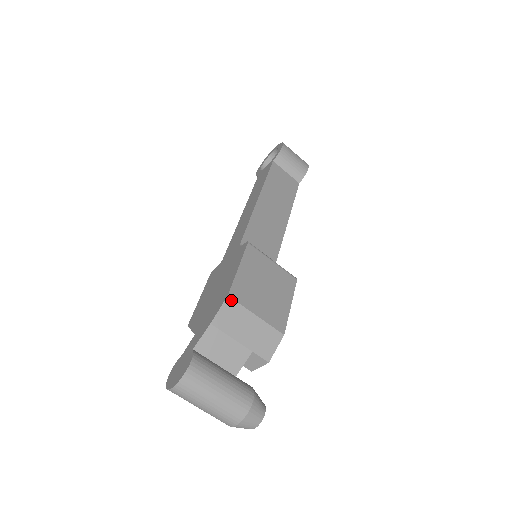
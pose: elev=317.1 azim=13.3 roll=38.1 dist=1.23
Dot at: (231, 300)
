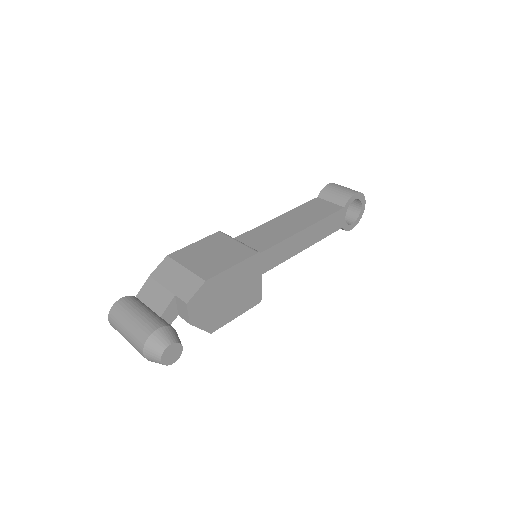
Dot at: (169, 258)
